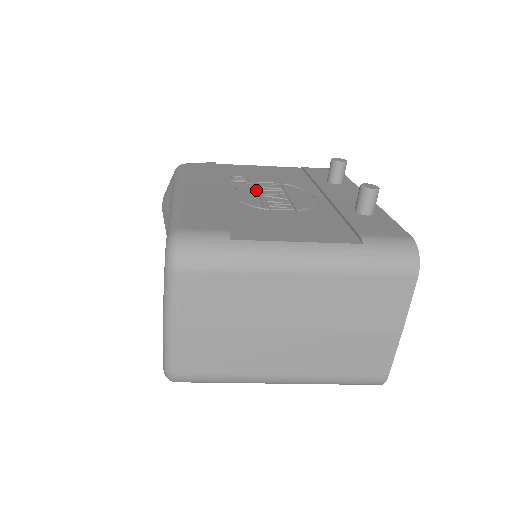
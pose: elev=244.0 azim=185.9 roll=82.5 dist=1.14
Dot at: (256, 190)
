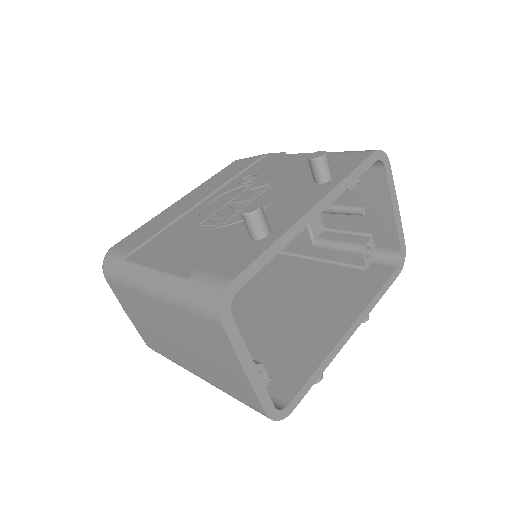
Dot at: (234, 196)
